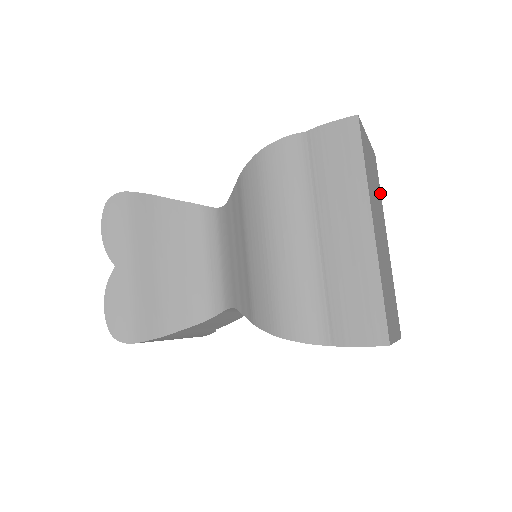
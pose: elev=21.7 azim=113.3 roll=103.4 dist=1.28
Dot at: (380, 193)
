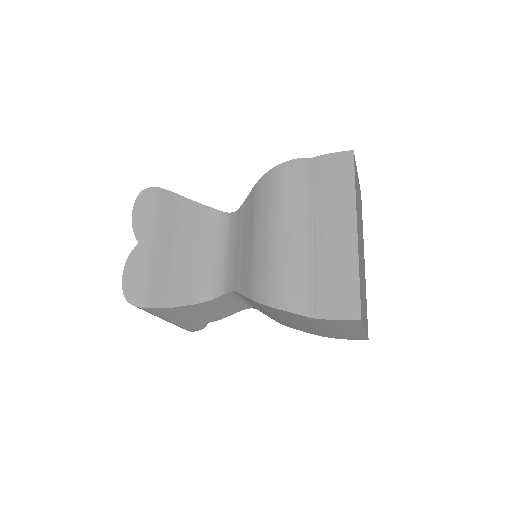
Dot at: (362, 223)
